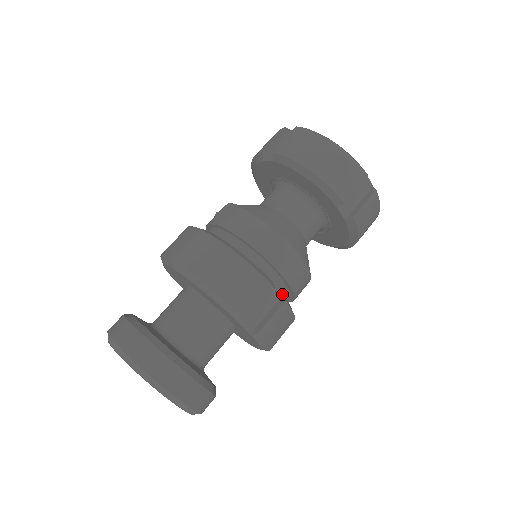
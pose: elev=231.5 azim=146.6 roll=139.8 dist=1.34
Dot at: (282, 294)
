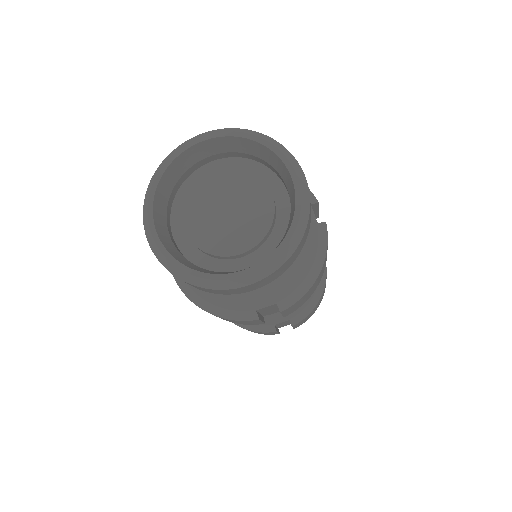
Dot at: occluded
